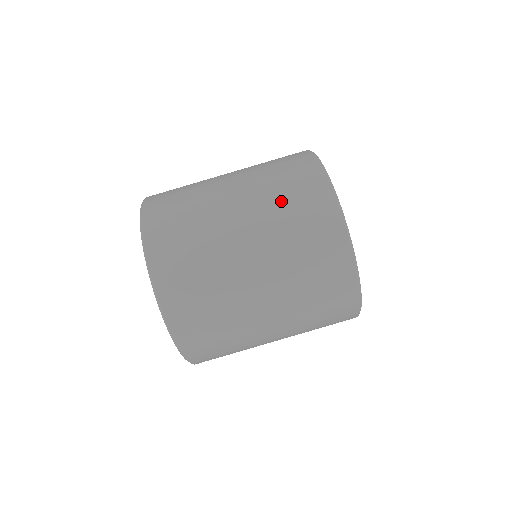
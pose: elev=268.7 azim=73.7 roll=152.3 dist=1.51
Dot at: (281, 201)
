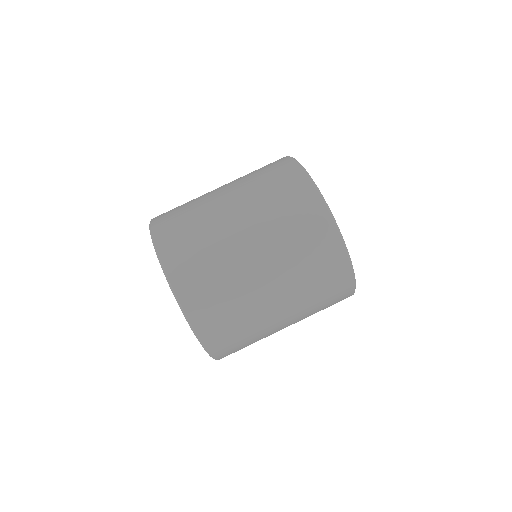
Dot at: (252, 173)
